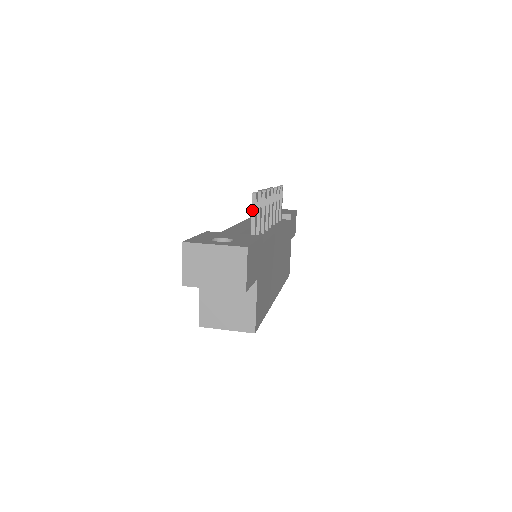
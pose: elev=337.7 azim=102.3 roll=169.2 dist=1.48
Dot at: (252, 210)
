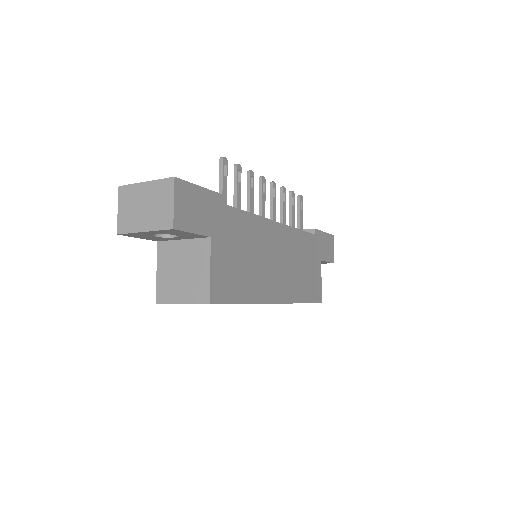
Dot at: (219, 176)
